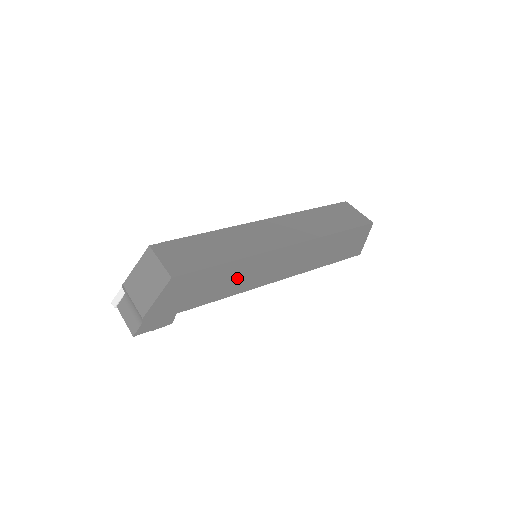
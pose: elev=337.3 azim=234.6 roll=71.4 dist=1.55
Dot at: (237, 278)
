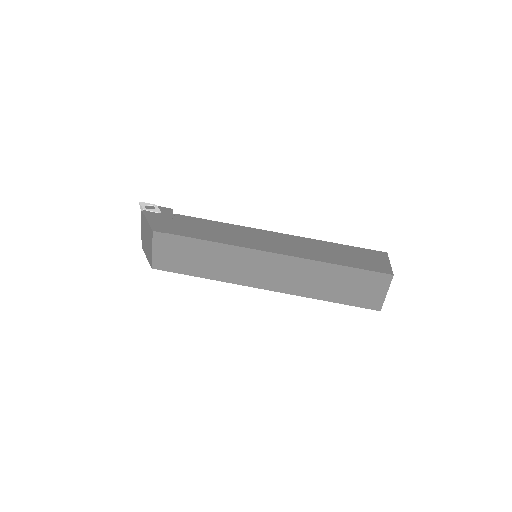
Dot at: occluded
